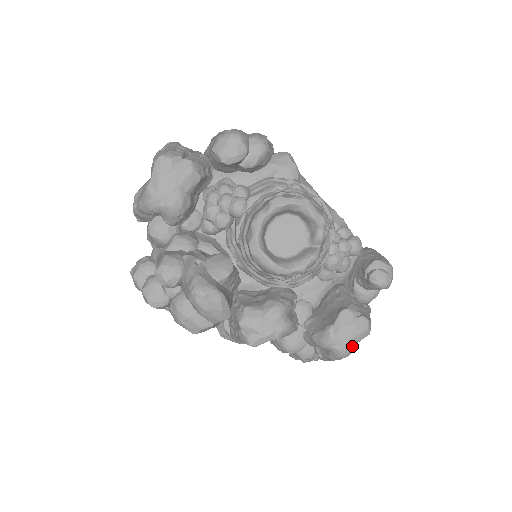
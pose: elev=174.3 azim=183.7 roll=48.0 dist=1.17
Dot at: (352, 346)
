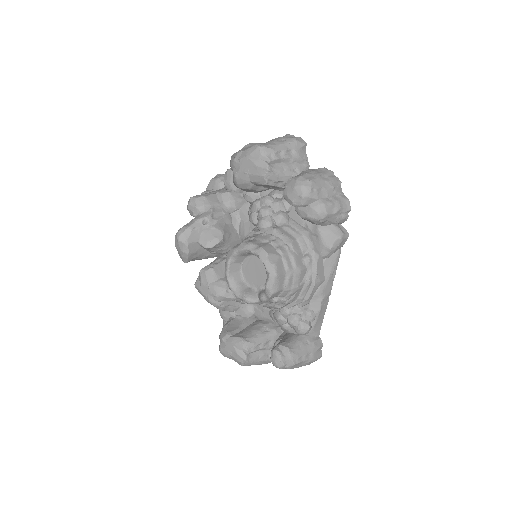
Dot at: (227, 356)
